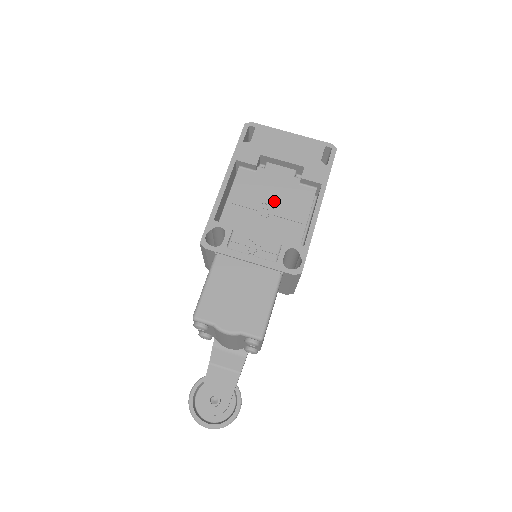
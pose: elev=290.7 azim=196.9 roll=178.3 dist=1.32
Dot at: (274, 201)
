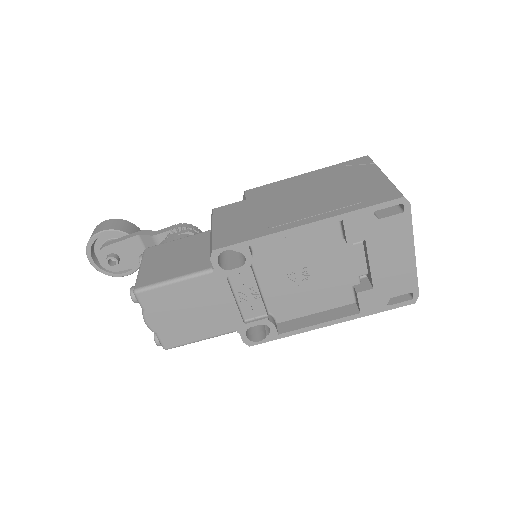
Dot at: (316, 276)
